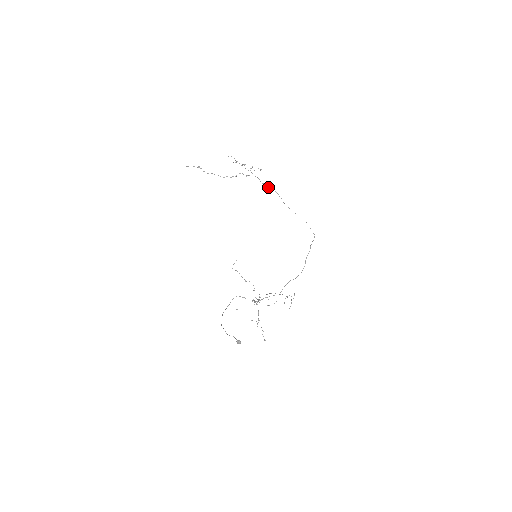
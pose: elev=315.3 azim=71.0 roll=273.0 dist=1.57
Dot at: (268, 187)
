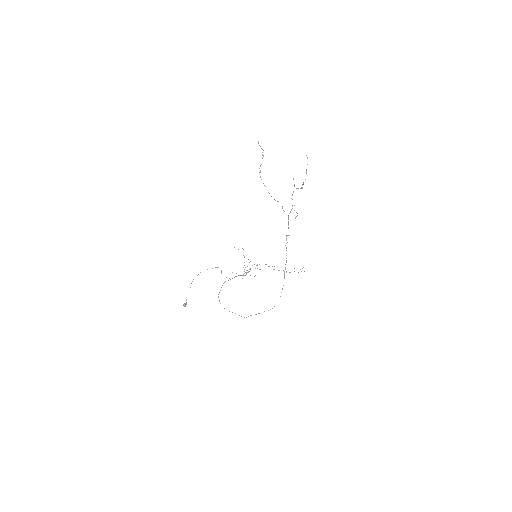
Dot at: occluded
